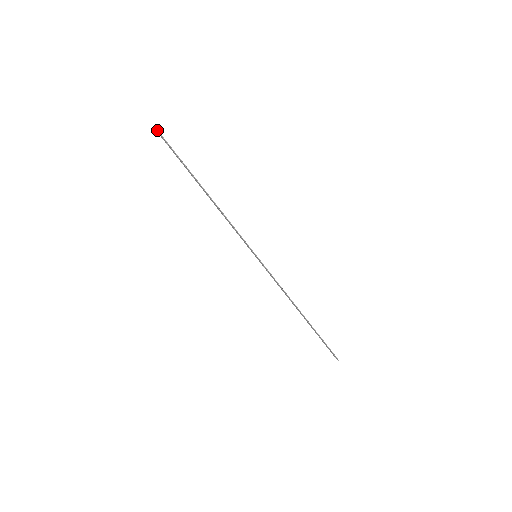
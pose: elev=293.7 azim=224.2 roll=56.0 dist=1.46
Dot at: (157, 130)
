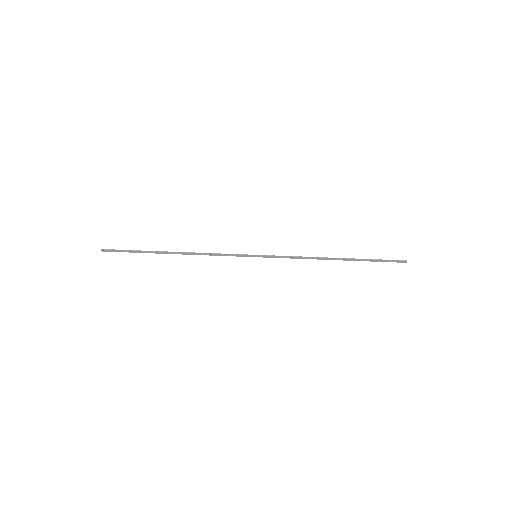
Dot at: (102, 250)
